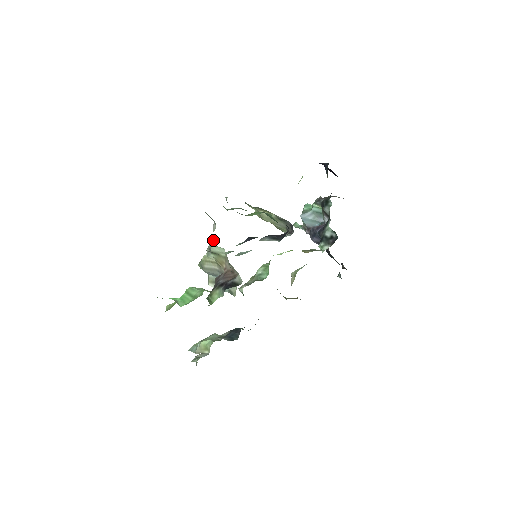
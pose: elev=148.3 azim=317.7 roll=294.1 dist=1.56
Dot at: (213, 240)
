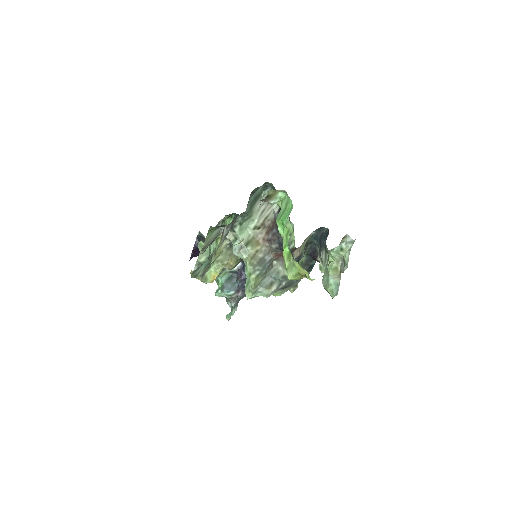
Dot at: occluded
